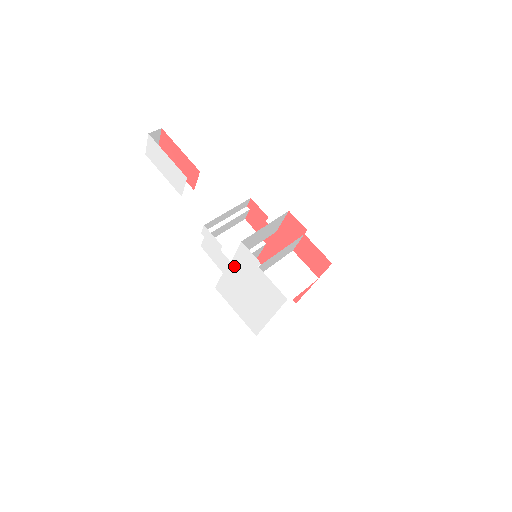
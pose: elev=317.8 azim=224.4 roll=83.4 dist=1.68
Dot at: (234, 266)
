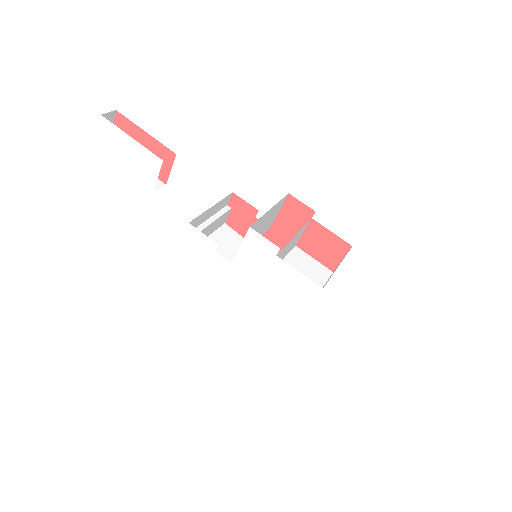
Dot at: (236, 268)
